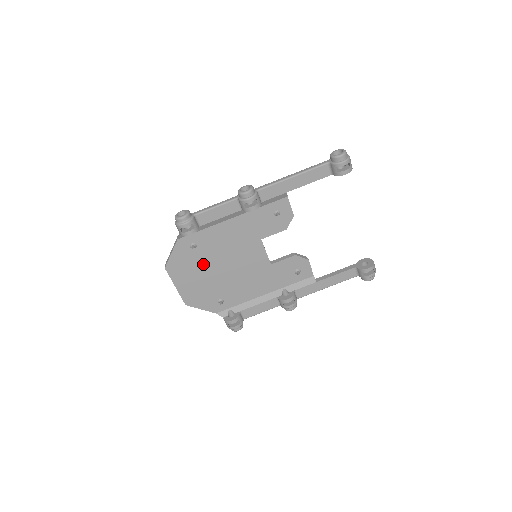
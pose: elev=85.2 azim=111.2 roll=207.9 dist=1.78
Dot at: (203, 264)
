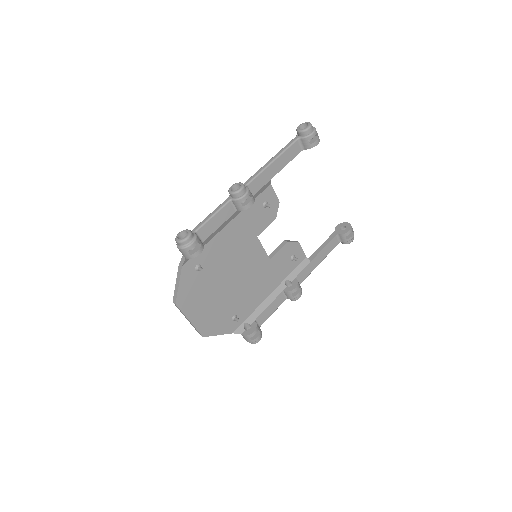
Dot at: (211, 284)
